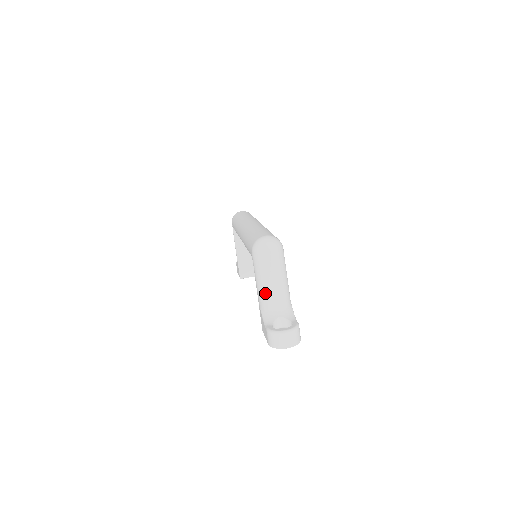
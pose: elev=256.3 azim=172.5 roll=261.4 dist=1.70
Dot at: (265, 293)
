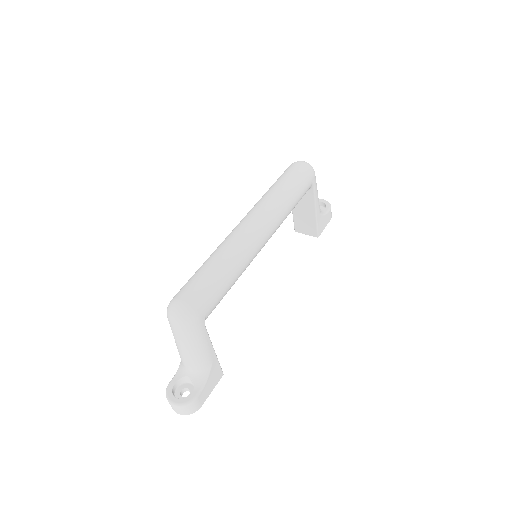
Dot at: (178, 350)
